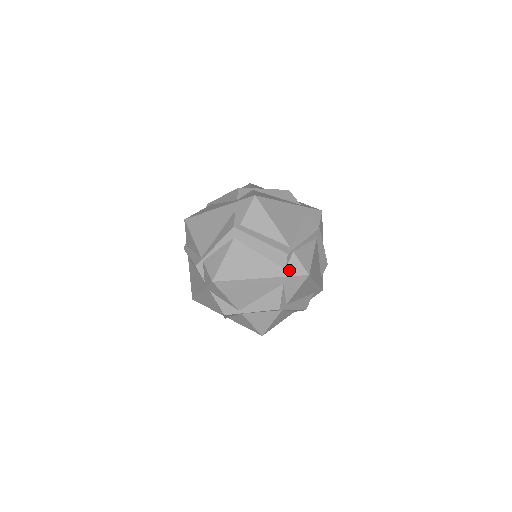
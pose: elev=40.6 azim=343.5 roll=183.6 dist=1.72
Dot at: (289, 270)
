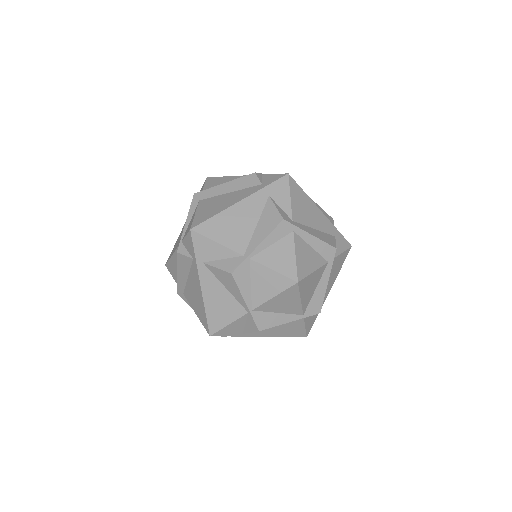
Dot at: (266, 182)
